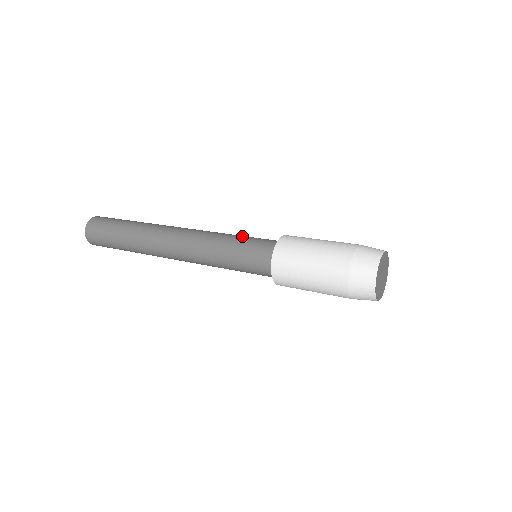
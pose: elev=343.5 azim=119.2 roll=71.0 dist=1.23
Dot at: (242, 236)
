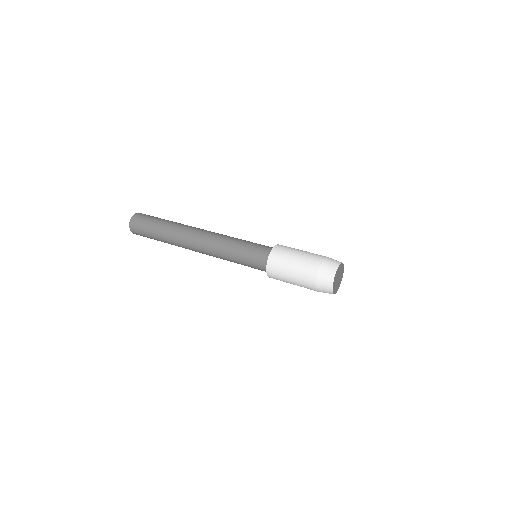
Dot at: (245, 243)
